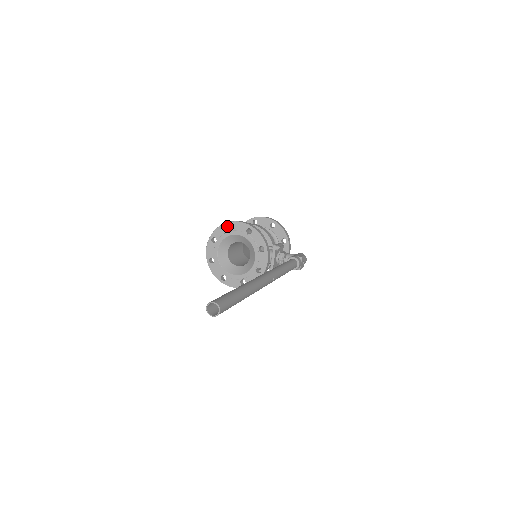
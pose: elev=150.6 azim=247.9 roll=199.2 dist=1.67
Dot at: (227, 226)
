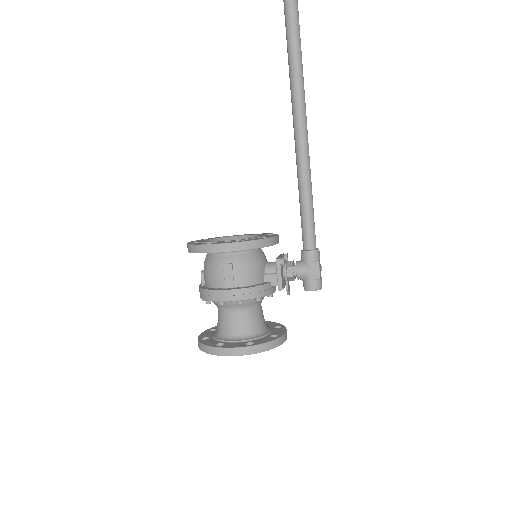
Dot at: occluded
